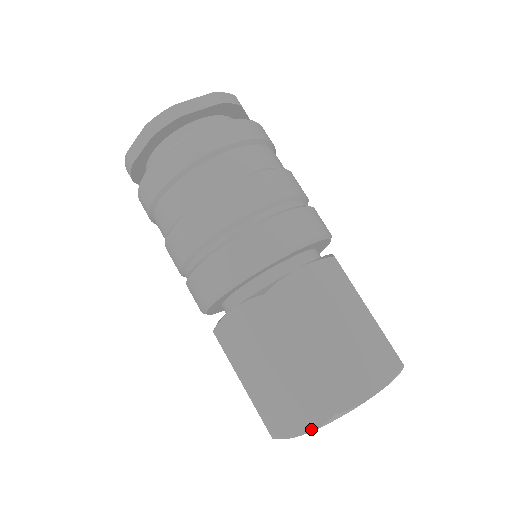
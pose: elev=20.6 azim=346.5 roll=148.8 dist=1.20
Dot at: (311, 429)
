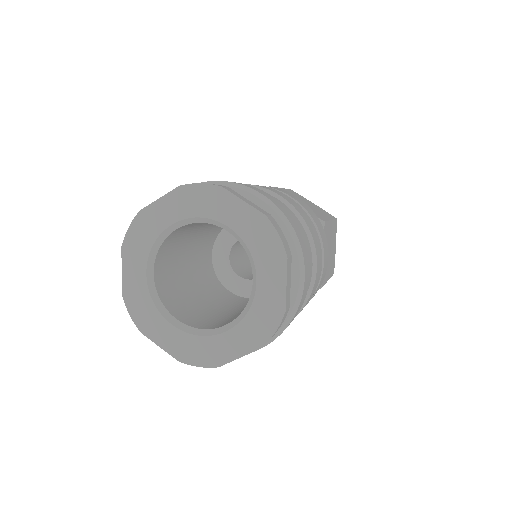
Dot at: occluded
